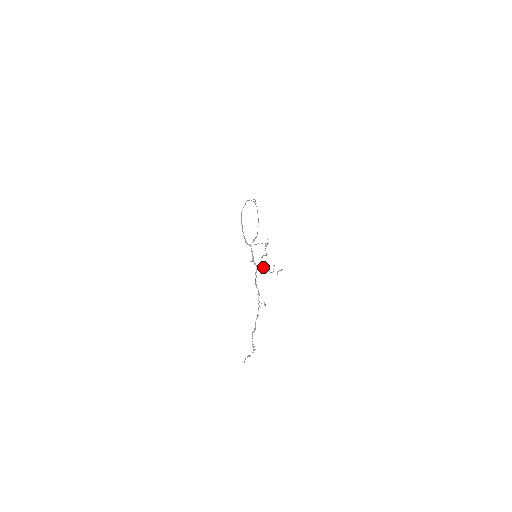
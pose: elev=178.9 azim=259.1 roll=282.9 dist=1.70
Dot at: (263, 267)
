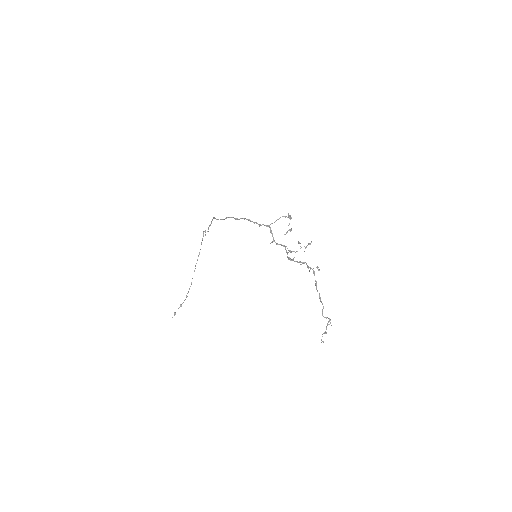
Dot at: occluded
